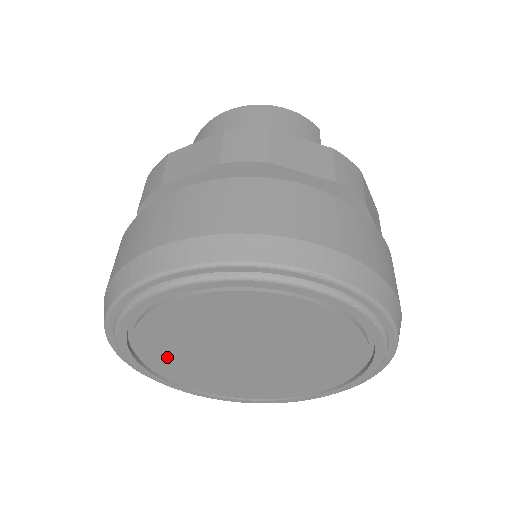
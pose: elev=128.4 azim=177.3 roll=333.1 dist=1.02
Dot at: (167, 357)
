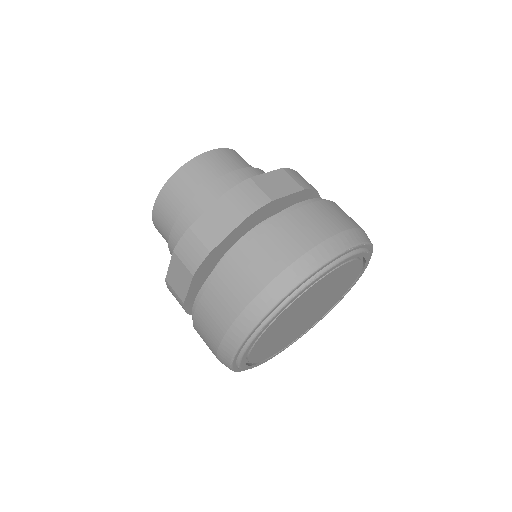
Dot at: (264, 348)
